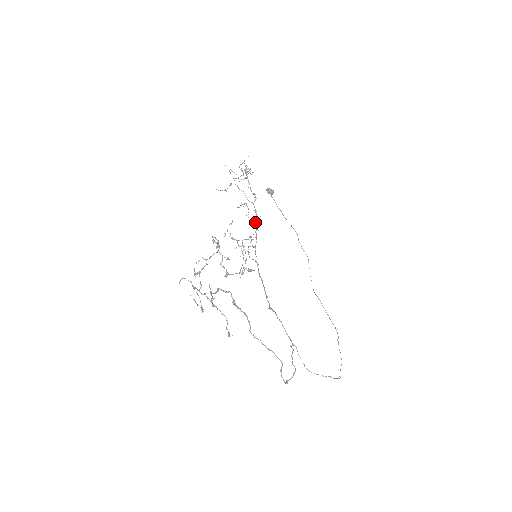
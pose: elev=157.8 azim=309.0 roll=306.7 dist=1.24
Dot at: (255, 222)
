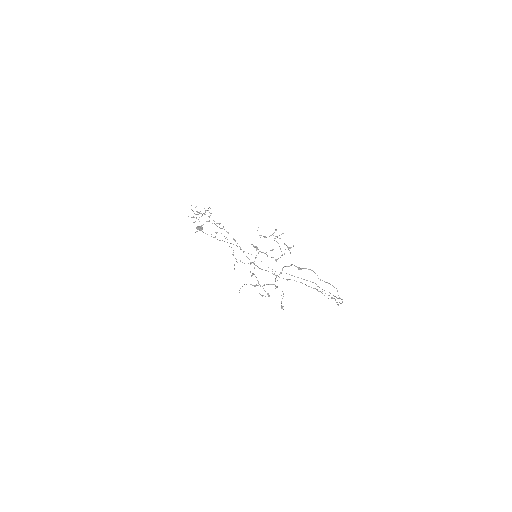
Dot at: occluded
